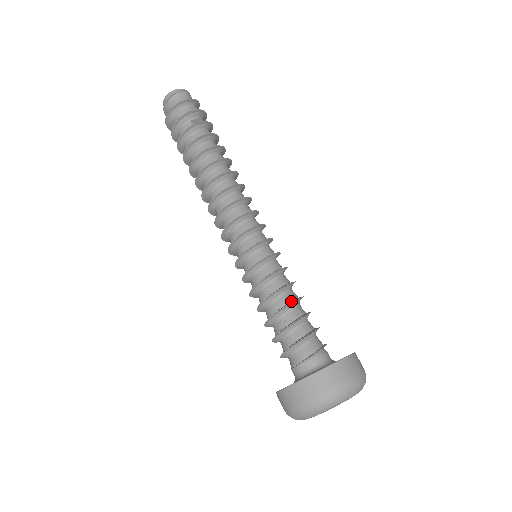
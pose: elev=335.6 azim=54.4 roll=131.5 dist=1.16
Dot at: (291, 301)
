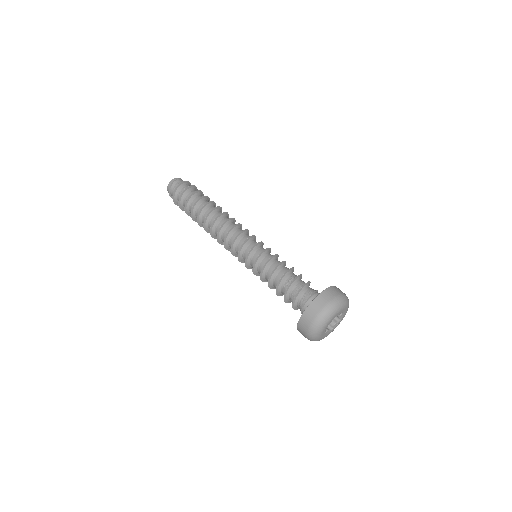
Dot at: (289, 269)
